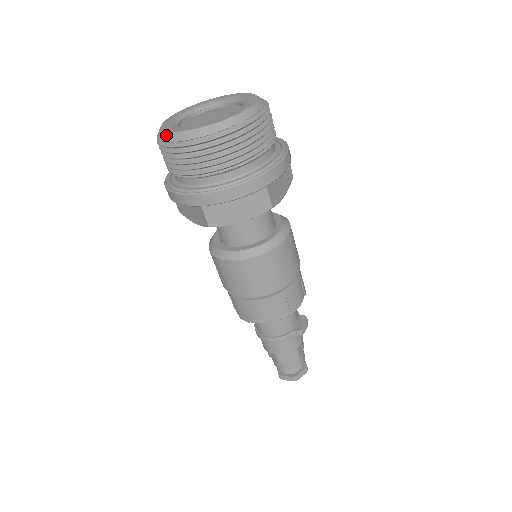
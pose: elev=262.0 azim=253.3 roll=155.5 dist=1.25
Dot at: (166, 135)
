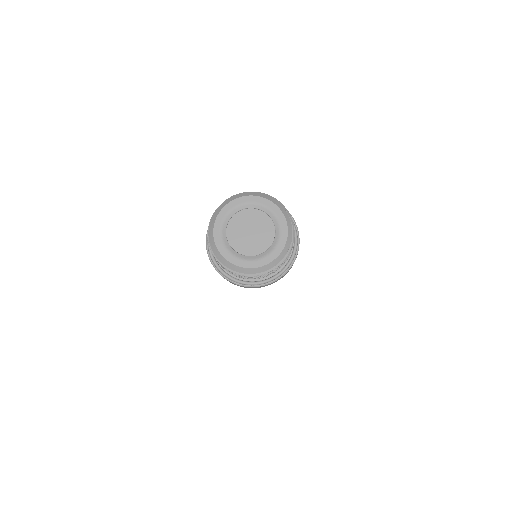
Dot at: (220, 256)
